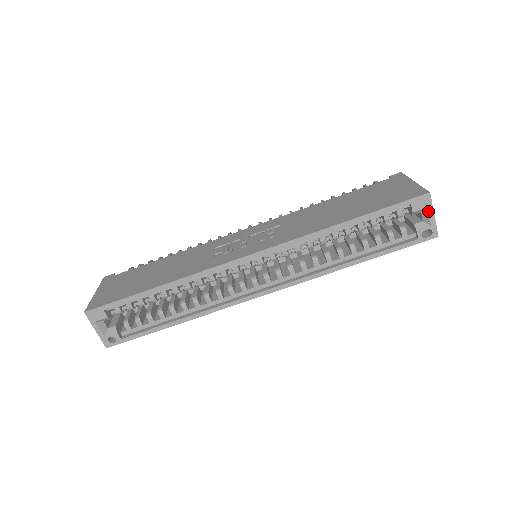
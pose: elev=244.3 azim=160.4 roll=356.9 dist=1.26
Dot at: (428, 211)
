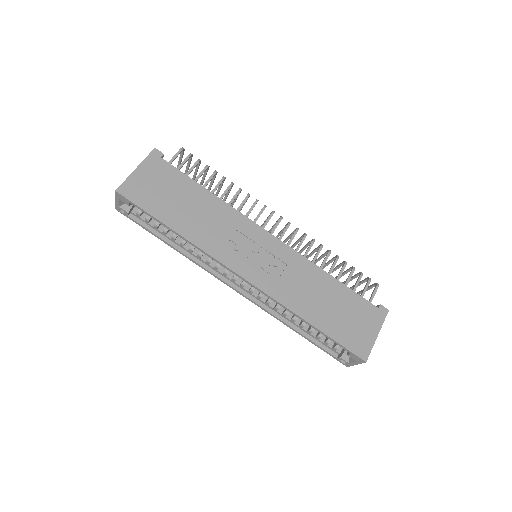
Dot at: (356, 362)
